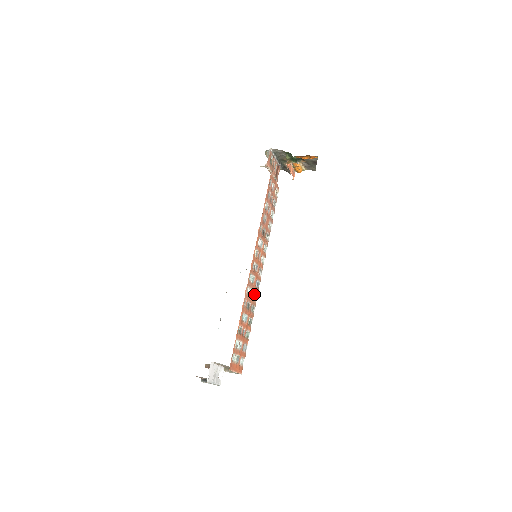
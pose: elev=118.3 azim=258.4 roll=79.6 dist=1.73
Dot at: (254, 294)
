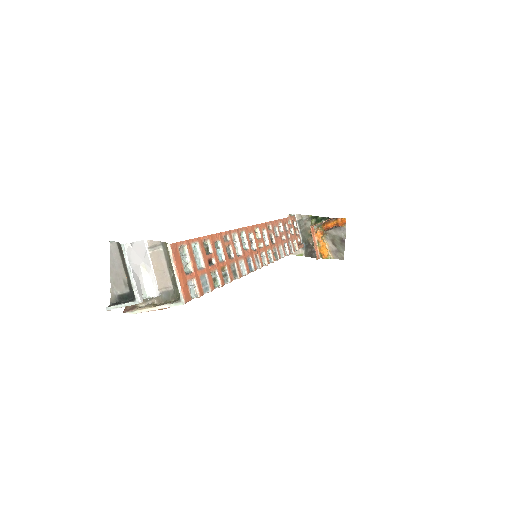
Dot at: (242, 263)
